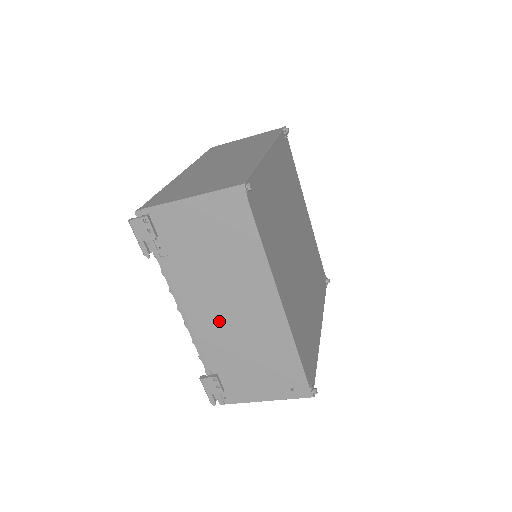
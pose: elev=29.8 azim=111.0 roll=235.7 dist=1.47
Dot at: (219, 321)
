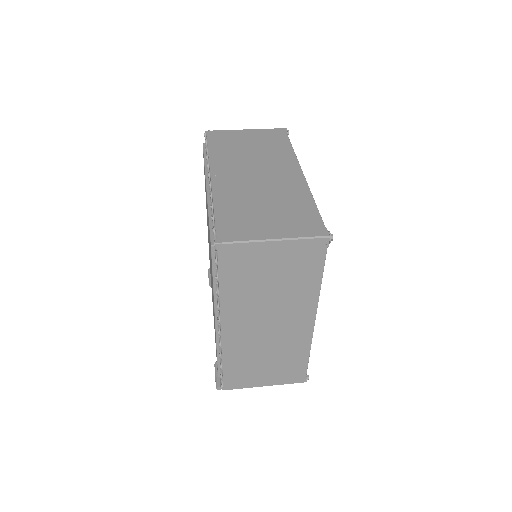
Dot at: occluded
